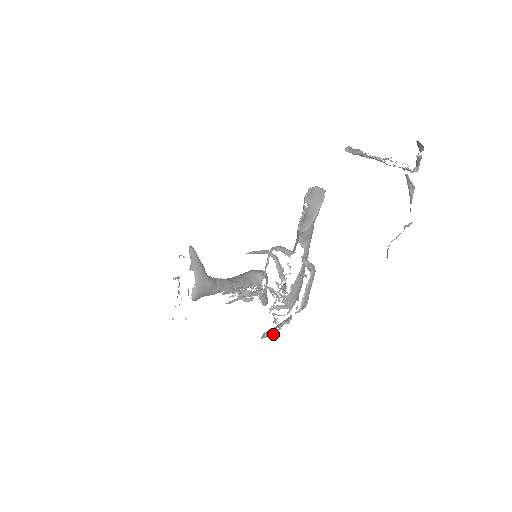
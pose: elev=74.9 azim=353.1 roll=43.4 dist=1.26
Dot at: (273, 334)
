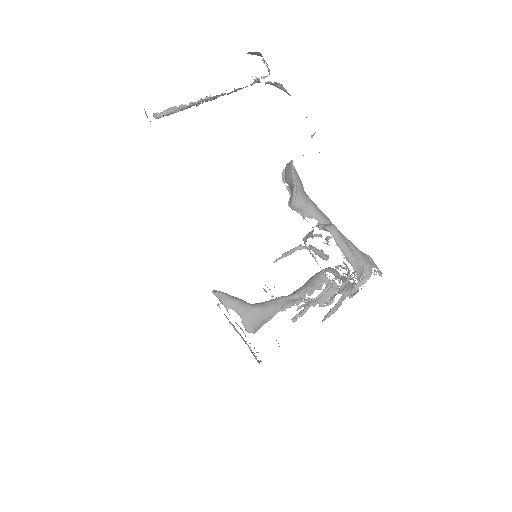
Dot at: (332, 310)
